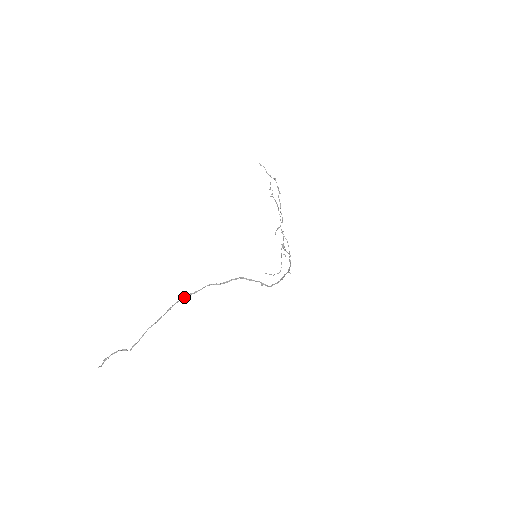
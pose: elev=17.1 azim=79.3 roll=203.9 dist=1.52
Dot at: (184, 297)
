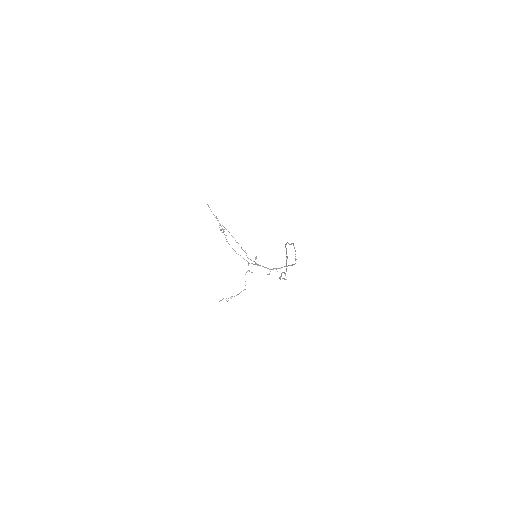
Dot at: (285, 244)
